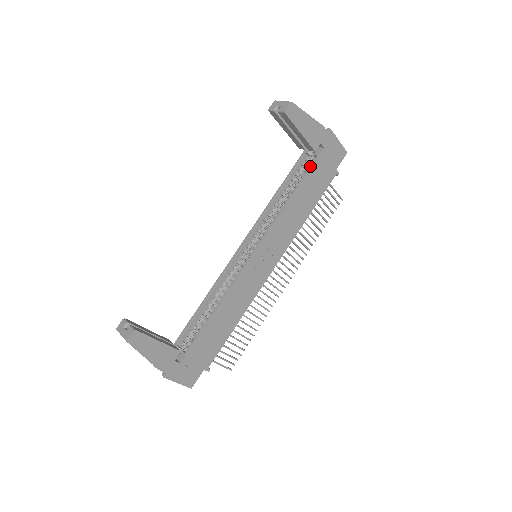
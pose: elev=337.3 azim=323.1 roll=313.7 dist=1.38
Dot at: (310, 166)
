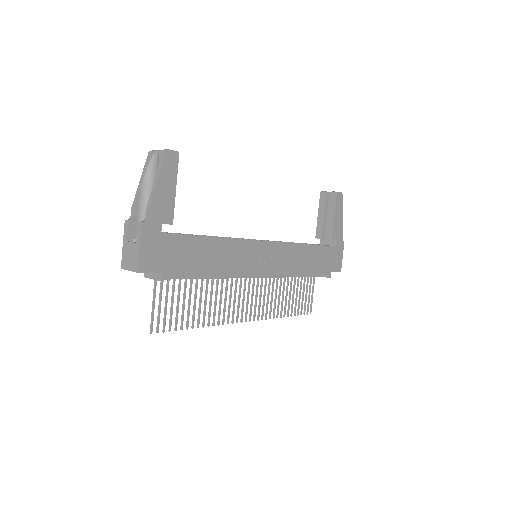
Dot at: (324, 245)
